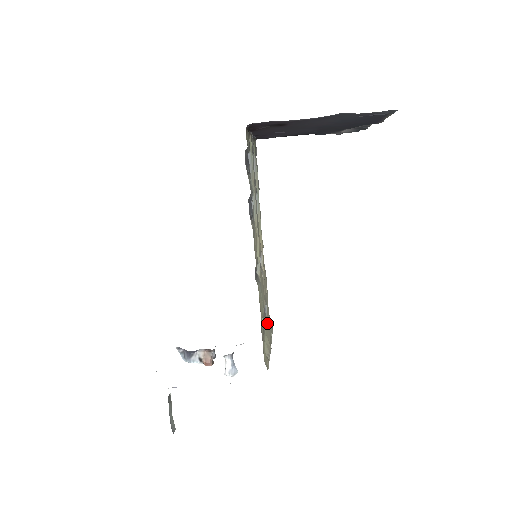
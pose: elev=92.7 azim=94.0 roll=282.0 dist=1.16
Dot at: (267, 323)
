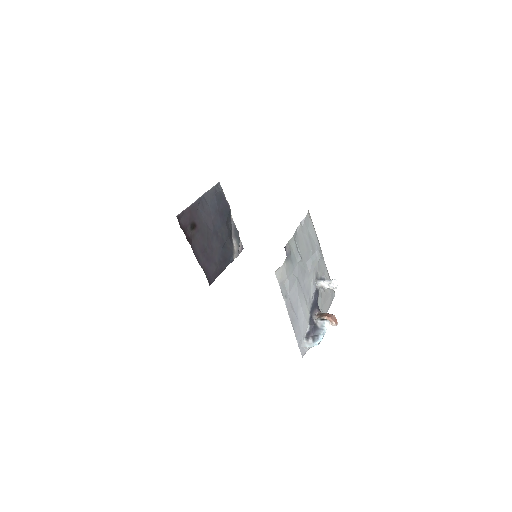
Dot at: occluded
